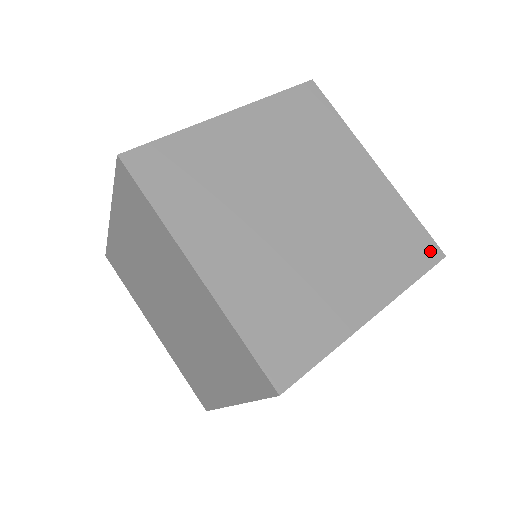
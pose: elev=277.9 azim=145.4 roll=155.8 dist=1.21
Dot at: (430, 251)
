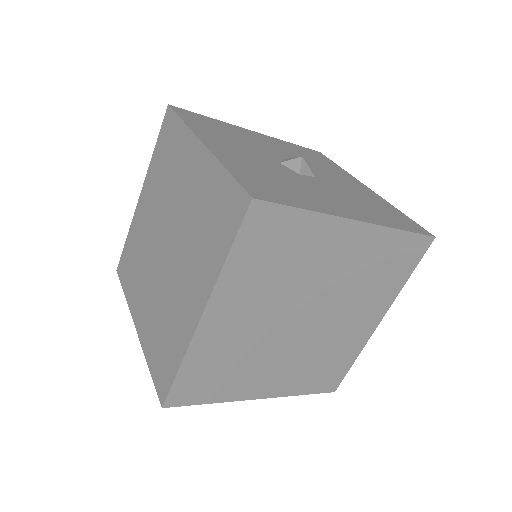
Dot at: (332, 385)
